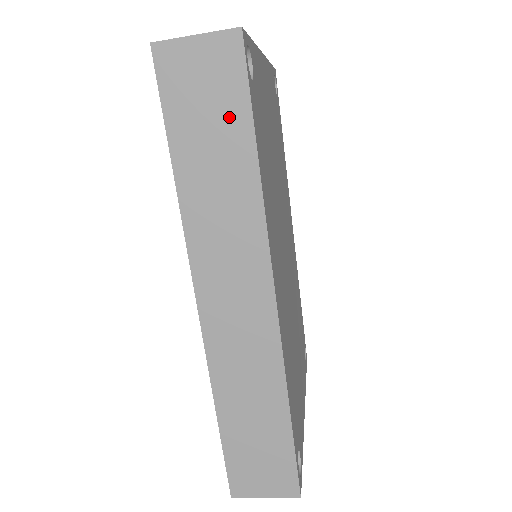
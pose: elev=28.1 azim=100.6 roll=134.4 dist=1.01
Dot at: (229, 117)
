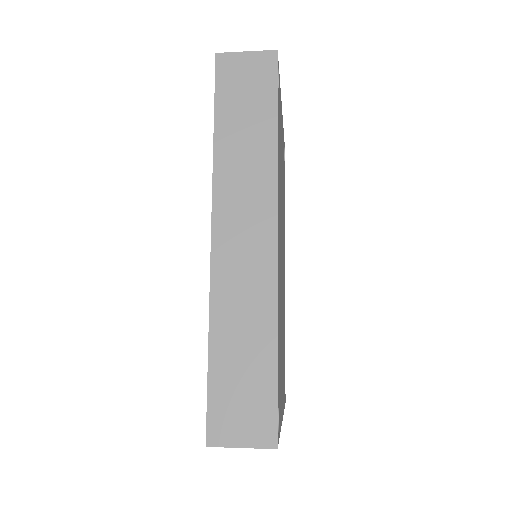
Dot at: (261, 101)
